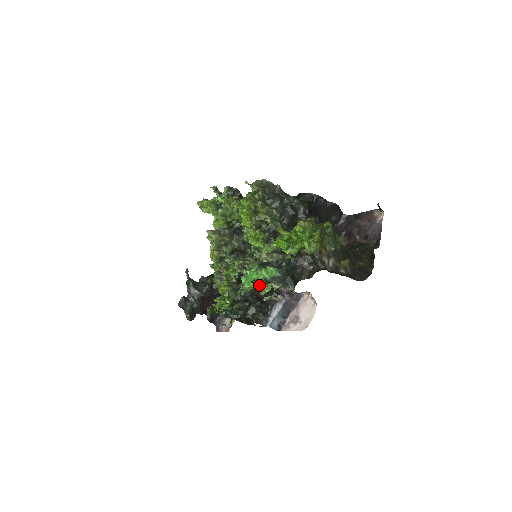
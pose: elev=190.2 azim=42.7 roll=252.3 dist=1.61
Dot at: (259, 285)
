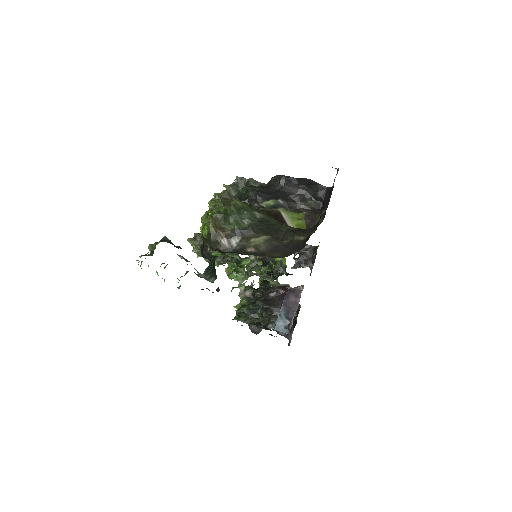
Dot at: (270, 286)
